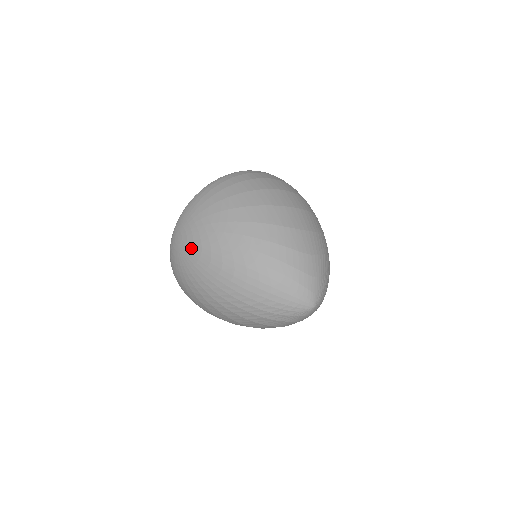
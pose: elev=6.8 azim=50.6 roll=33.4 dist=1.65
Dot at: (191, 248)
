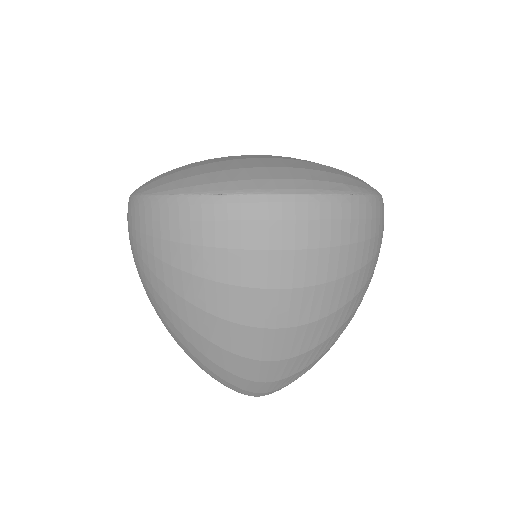
Dot at: occluded
